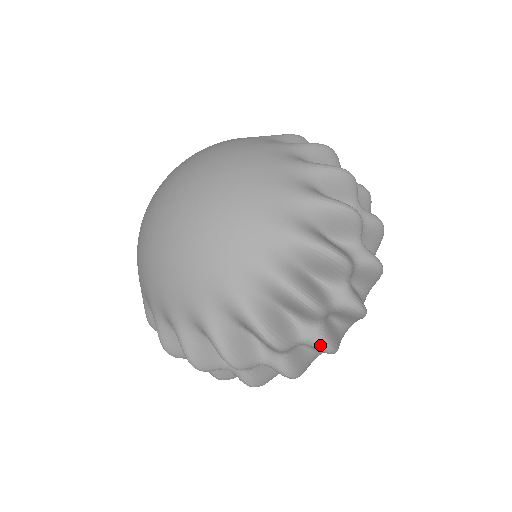
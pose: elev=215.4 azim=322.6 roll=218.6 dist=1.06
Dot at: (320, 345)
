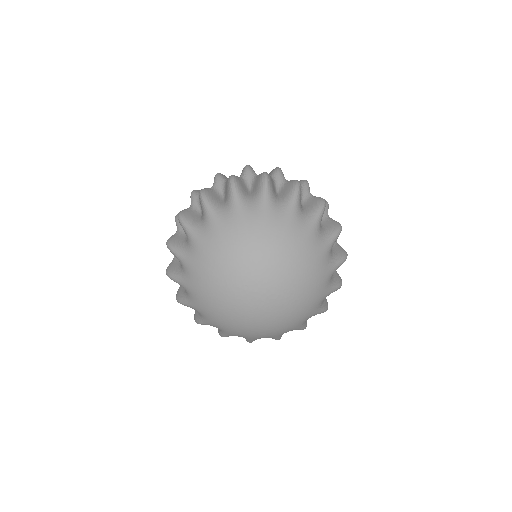
Dot at: occluded
